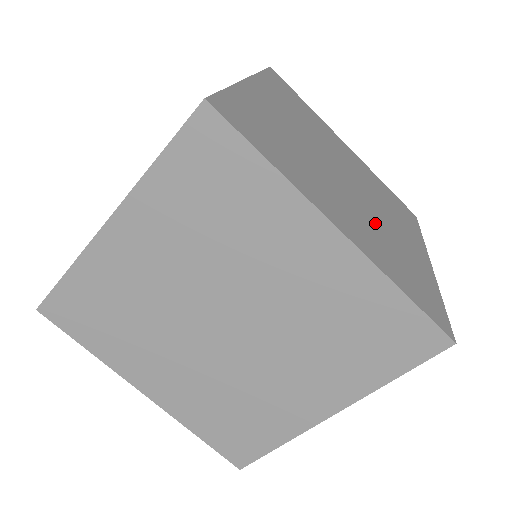
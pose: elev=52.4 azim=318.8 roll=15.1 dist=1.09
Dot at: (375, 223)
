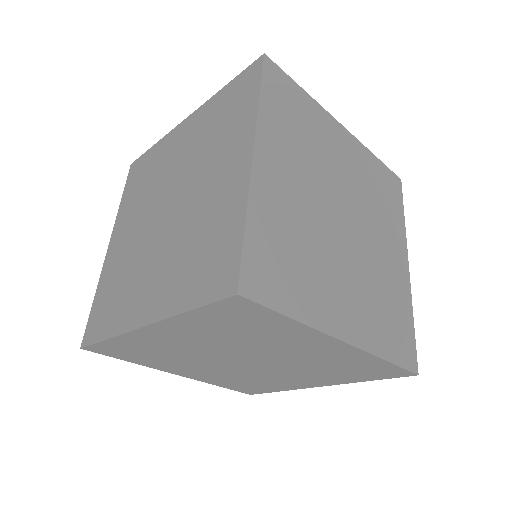
Dot at: (369, 273)
